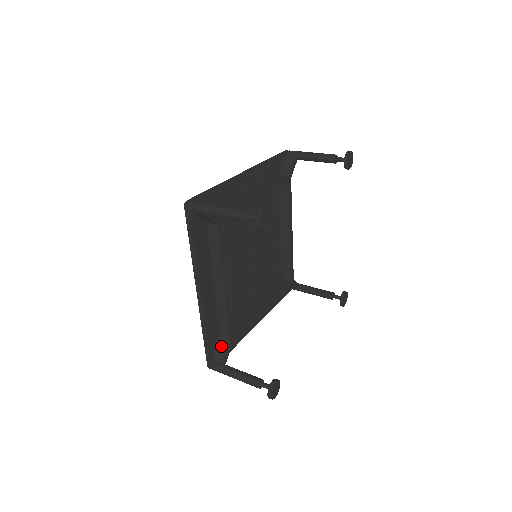
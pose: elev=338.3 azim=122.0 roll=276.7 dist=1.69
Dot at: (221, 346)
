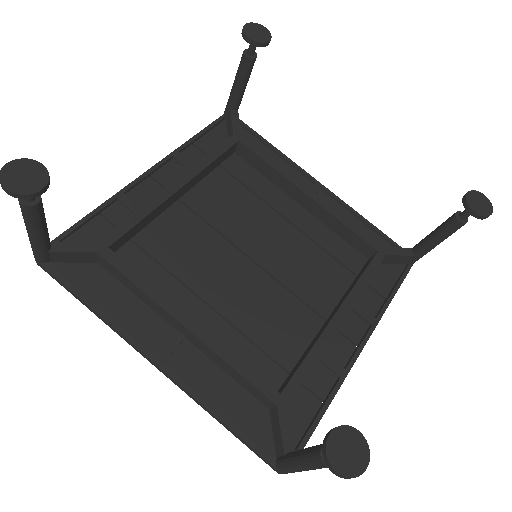
Dot at: (273, 423)
